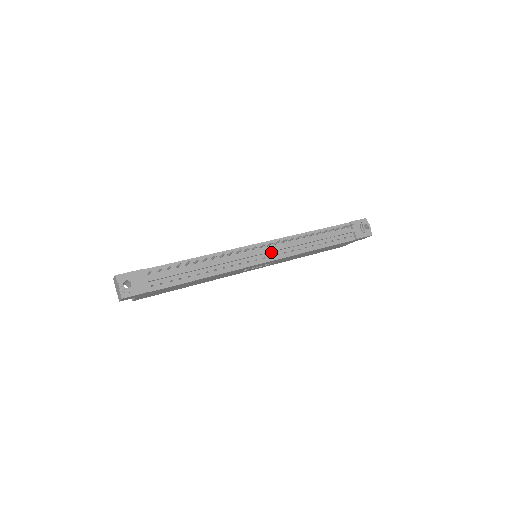
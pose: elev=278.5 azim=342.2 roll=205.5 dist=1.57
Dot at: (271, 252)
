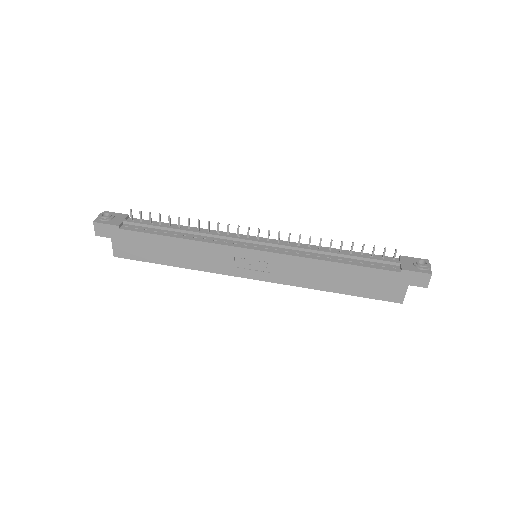
Dot at: (269, 246)
